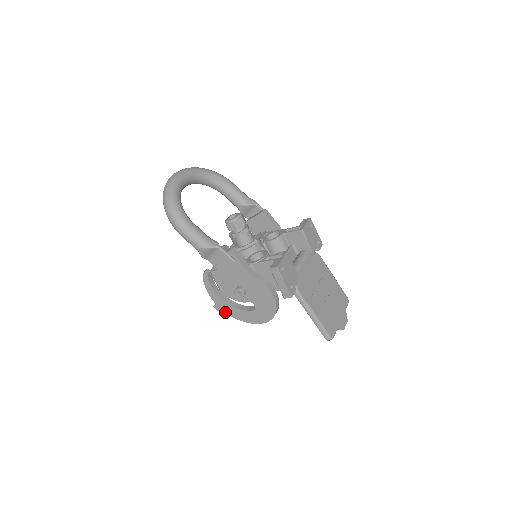
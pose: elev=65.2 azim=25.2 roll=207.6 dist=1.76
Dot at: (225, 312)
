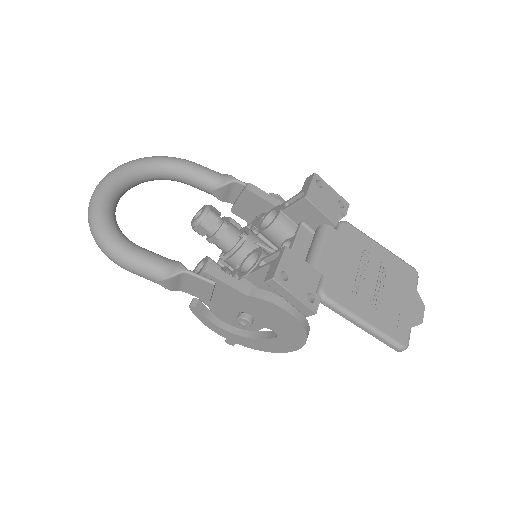
Dot at: occluded
